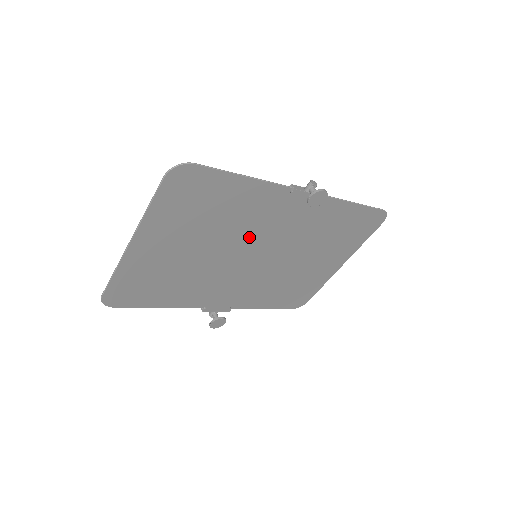
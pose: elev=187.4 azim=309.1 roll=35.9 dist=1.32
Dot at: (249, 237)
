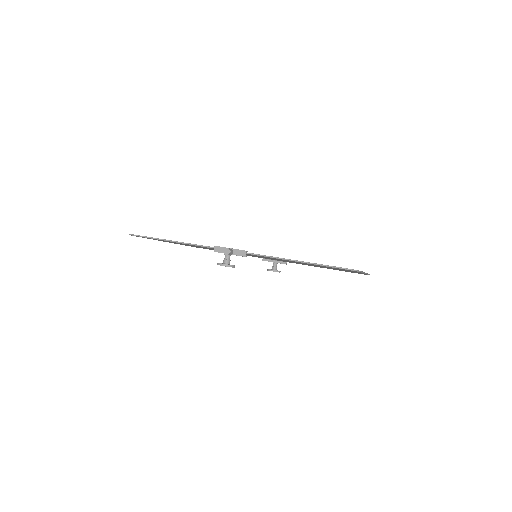
Dot at: occluded
